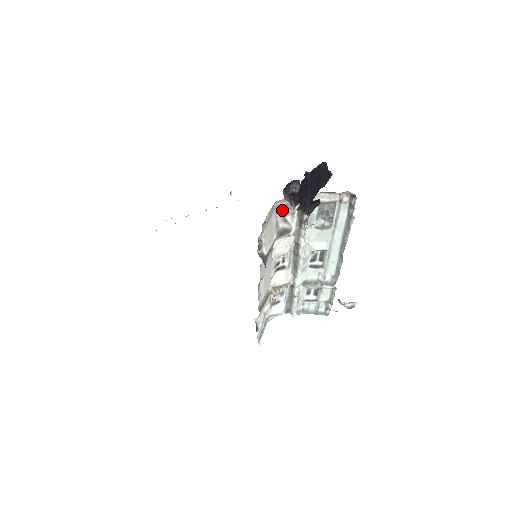
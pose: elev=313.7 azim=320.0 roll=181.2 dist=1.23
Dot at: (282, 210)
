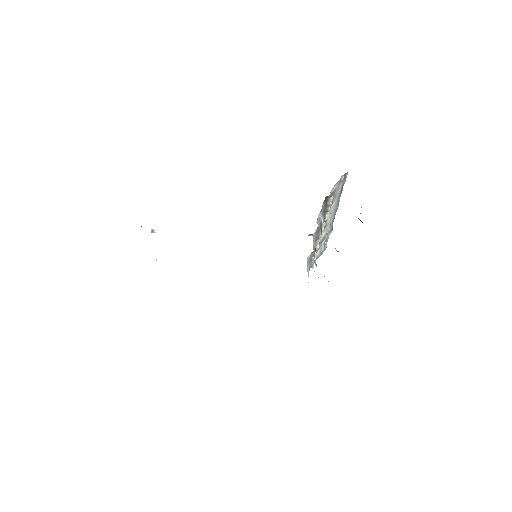
Dot at: occluded
